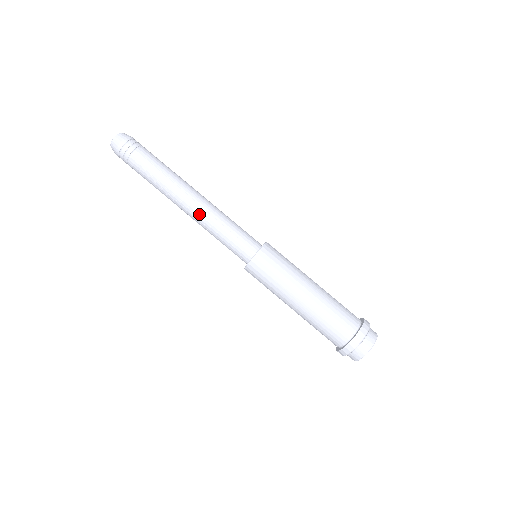
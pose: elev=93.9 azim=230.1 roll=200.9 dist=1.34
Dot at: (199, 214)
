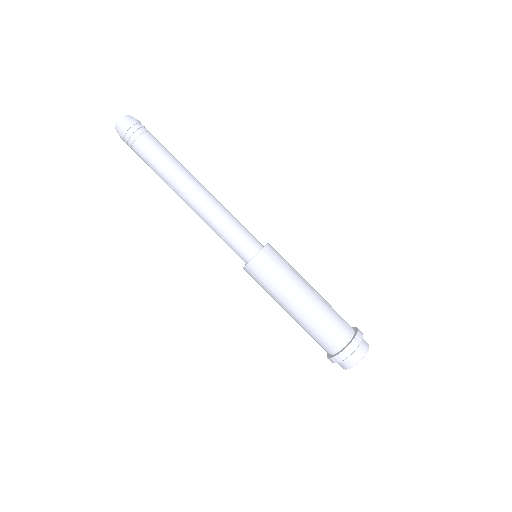
Dot at: (201, 210)
